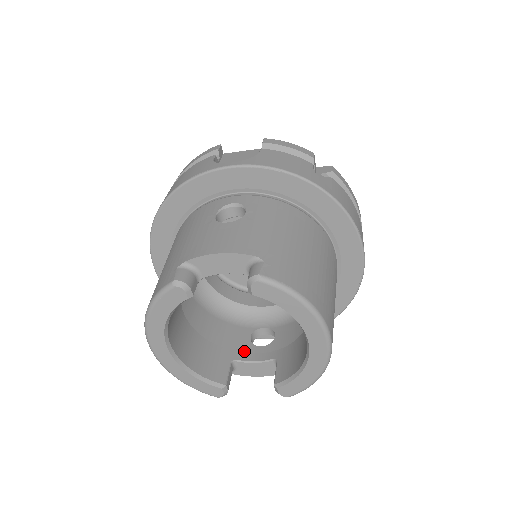
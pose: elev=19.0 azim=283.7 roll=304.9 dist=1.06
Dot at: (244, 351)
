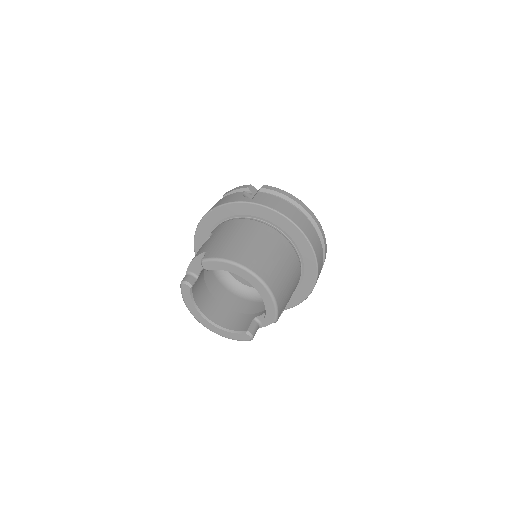
Dot at: occluded
